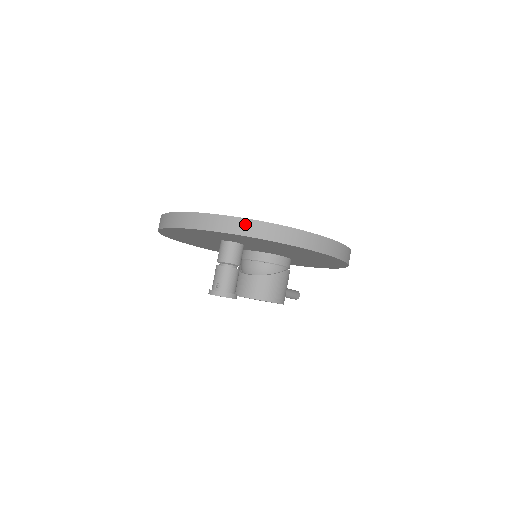
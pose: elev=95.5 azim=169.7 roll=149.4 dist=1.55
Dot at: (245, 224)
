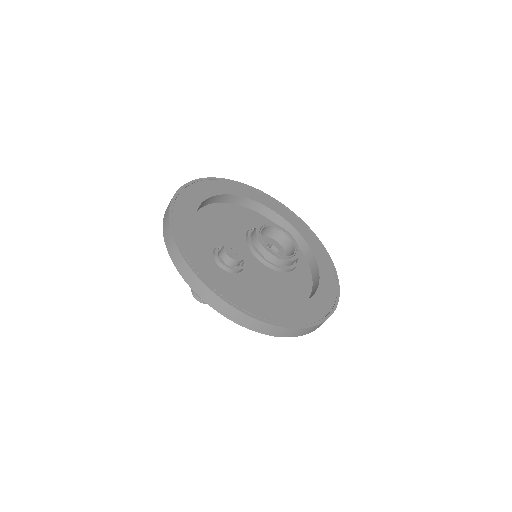
Dot at: (220, 303)
